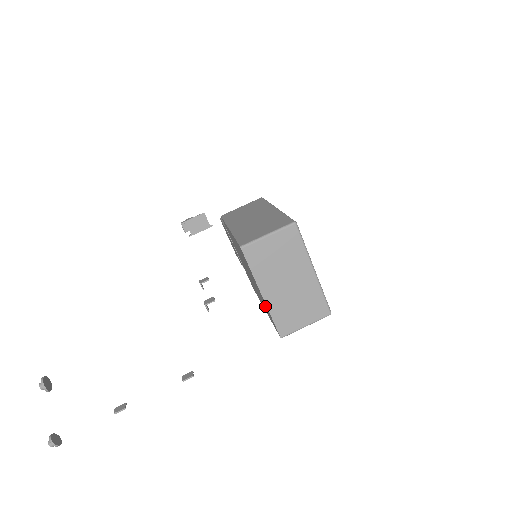
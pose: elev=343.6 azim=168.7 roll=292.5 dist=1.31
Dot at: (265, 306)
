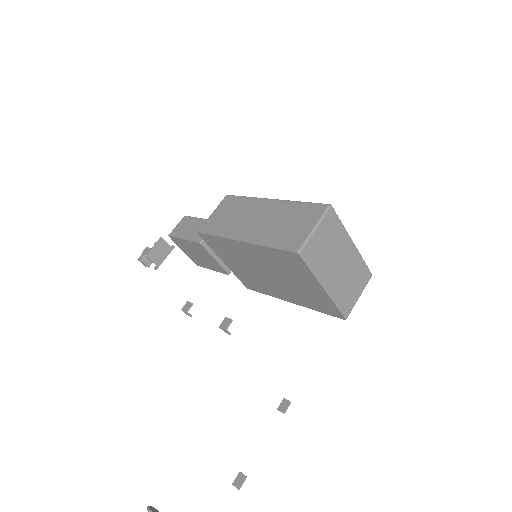
Dot at: (314, 299)
